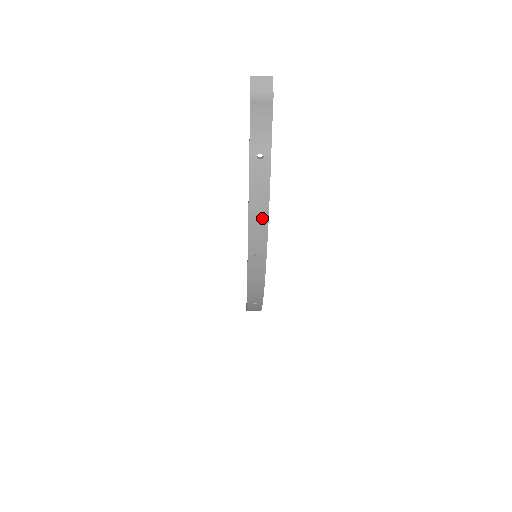
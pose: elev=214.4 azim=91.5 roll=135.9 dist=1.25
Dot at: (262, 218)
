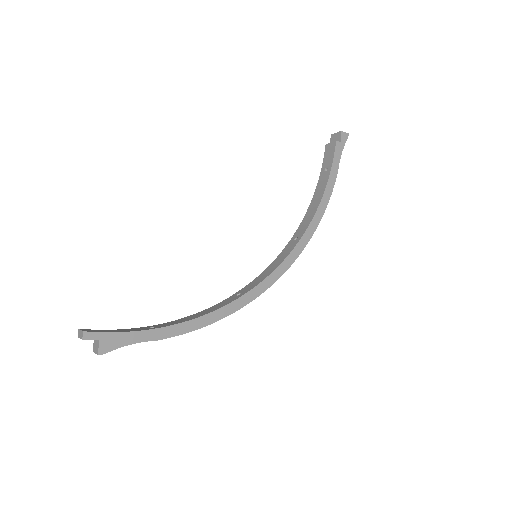
Dot at: (209, 323)
